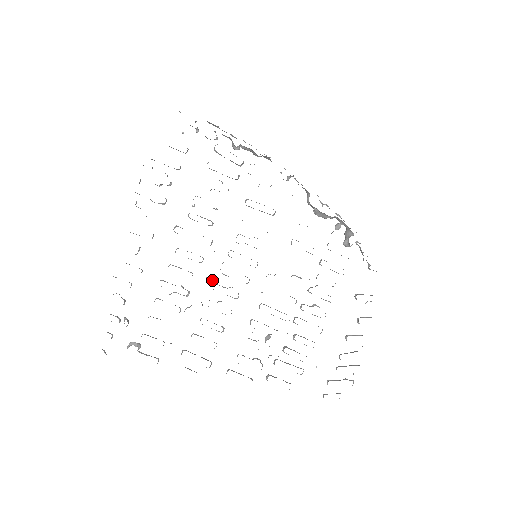
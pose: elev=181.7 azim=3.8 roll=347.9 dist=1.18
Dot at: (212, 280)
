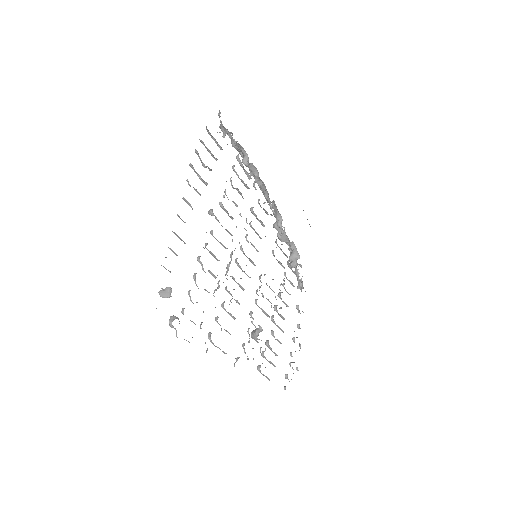
Dot at: occluded
